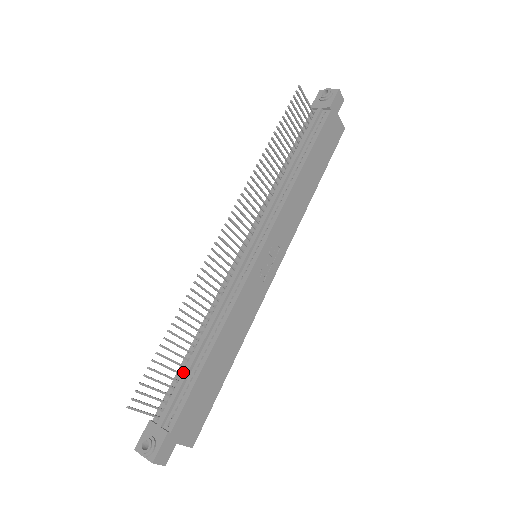
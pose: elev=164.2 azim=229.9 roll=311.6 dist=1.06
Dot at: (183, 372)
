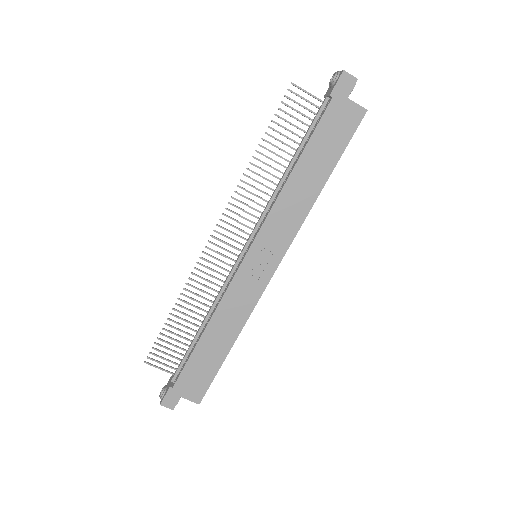
Dot at: (189, 346)
